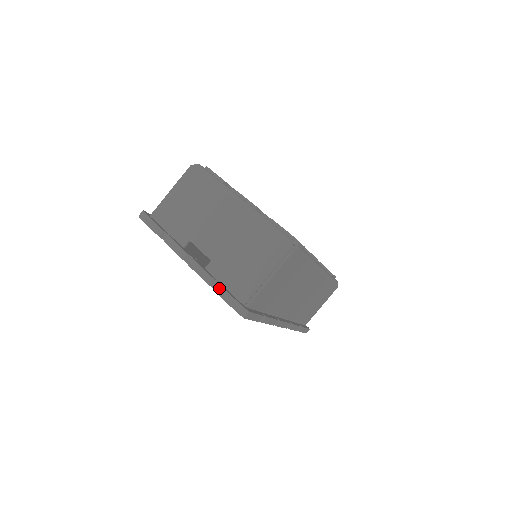
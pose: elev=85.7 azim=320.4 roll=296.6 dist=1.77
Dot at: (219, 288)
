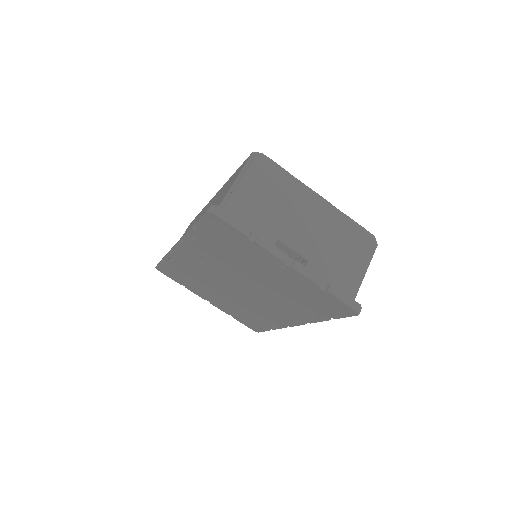
Dot at: (332, 288)
